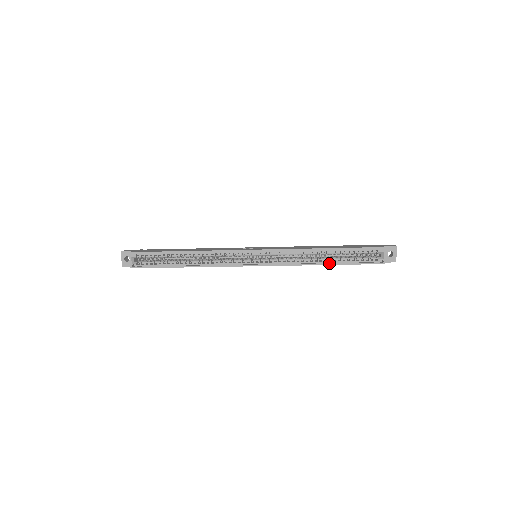
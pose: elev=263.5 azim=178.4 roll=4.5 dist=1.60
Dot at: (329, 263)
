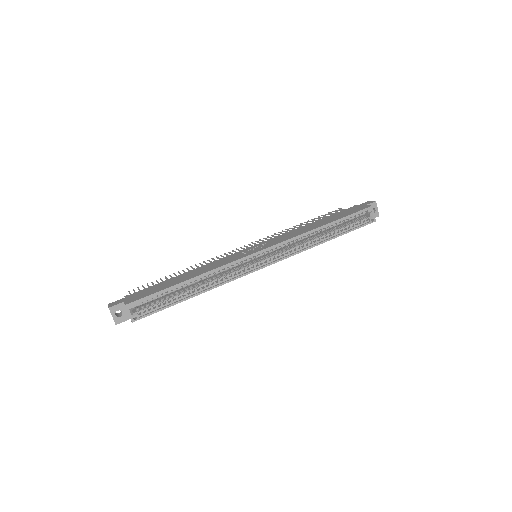
Dot at: (331, 238)
